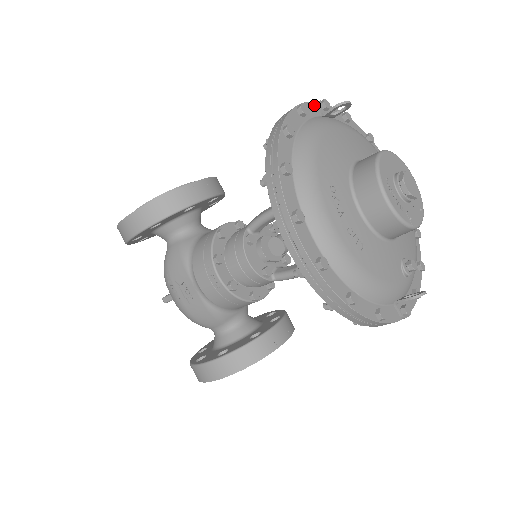
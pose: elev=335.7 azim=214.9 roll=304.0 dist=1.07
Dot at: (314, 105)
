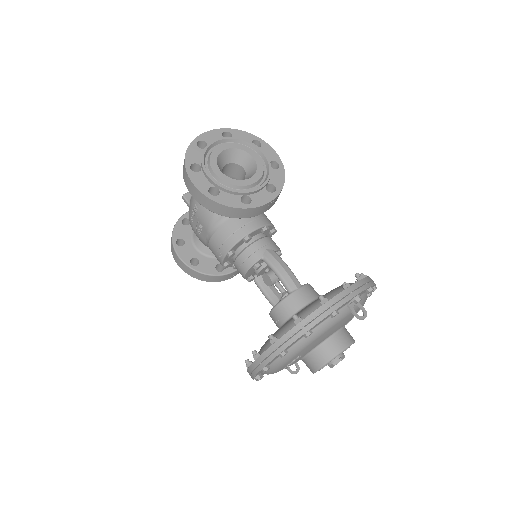
Dot at: (351, 300)
